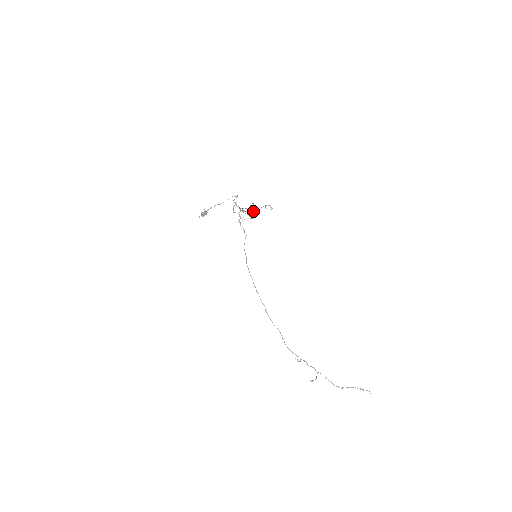
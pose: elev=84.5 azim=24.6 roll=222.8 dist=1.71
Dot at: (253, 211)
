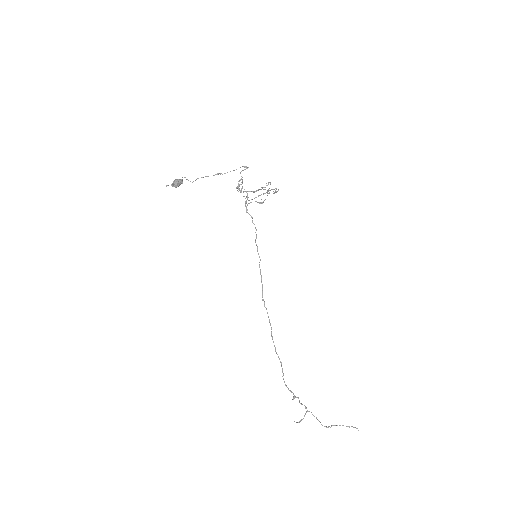
Dot at: (267, 193)
